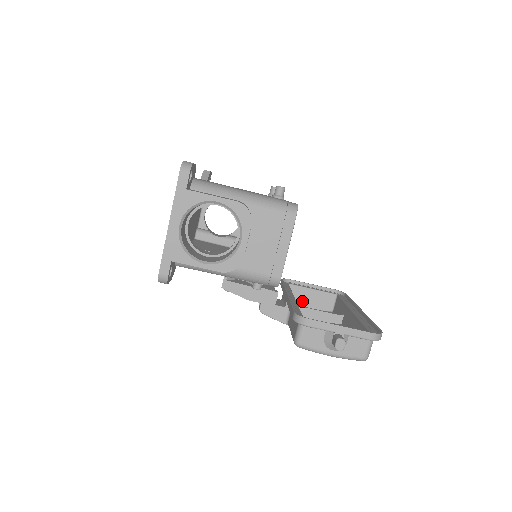
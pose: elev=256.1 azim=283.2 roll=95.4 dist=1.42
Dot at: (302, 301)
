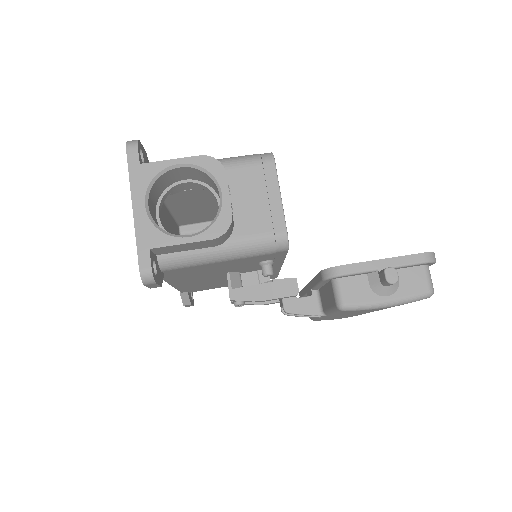
Dot at: occluded
